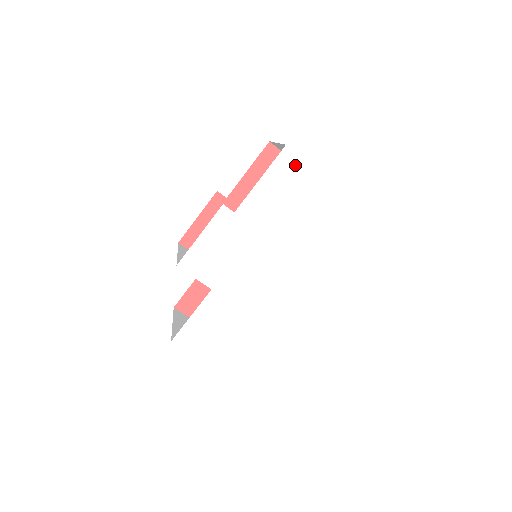
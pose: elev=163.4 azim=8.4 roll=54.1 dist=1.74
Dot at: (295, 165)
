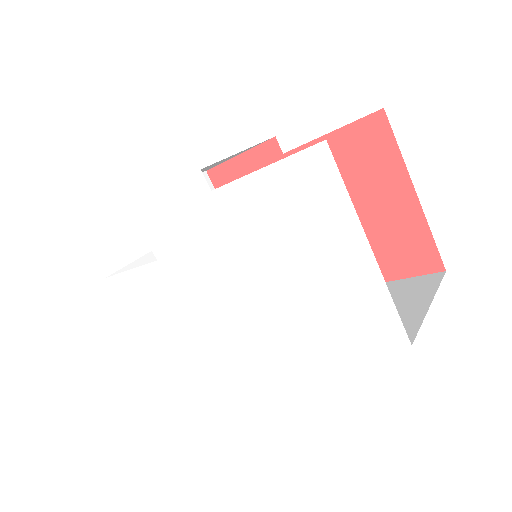
Dot at: (326, 182)
